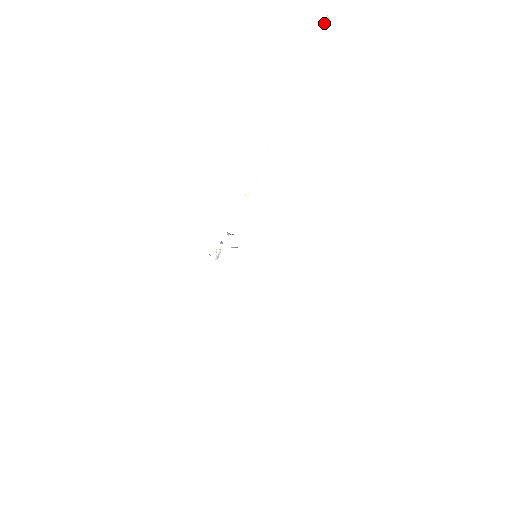
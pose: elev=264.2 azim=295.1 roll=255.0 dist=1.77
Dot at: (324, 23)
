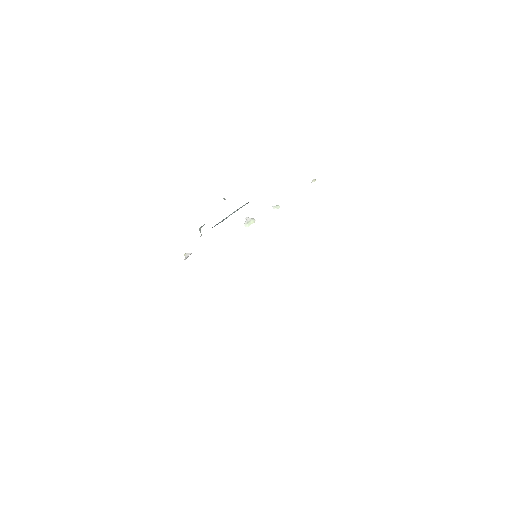
Dot at: out of frame
